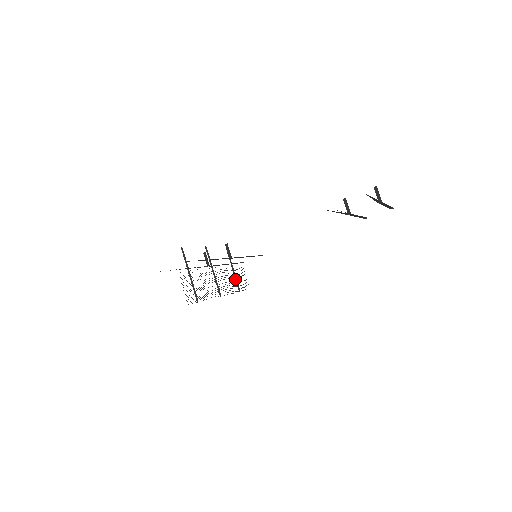
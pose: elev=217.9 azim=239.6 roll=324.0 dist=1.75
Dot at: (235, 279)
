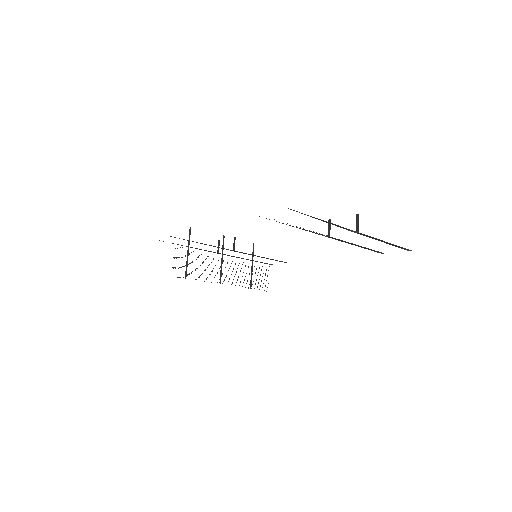
Dot at: (251, 276)
